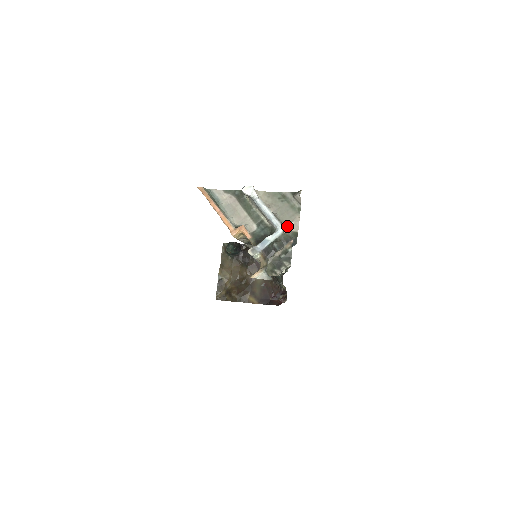
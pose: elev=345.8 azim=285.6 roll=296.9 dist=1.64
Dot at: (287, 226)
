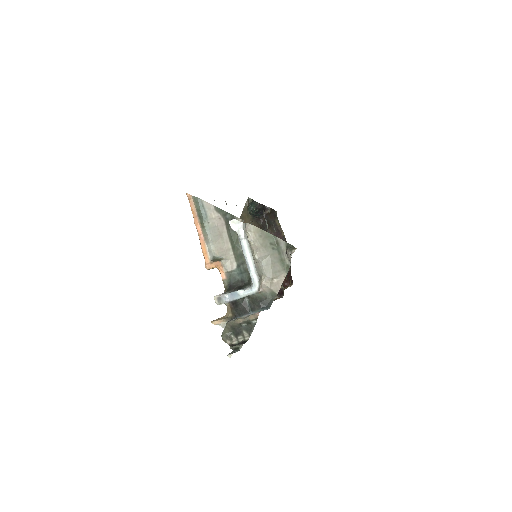
Dot at: (268, 281)
